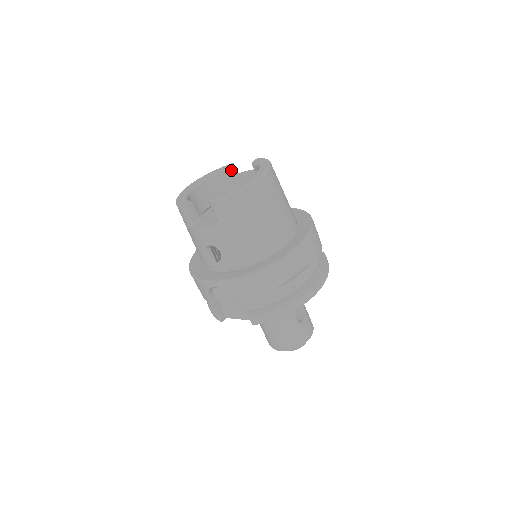
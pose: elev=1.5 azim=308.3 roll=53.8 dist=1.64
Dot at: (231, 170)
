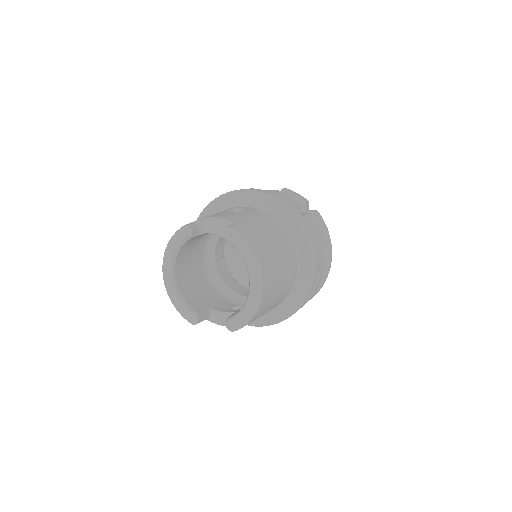
Dot at: (194, 237)
